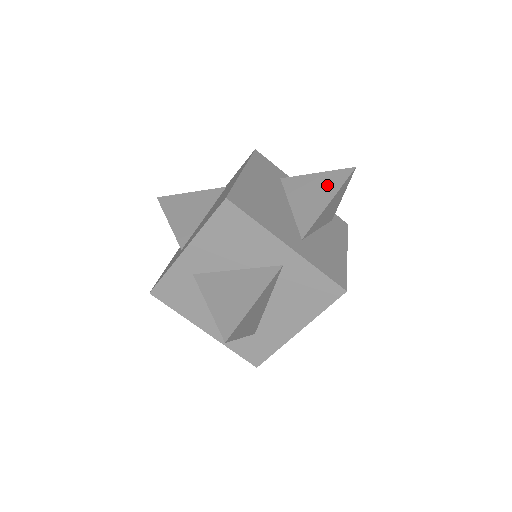
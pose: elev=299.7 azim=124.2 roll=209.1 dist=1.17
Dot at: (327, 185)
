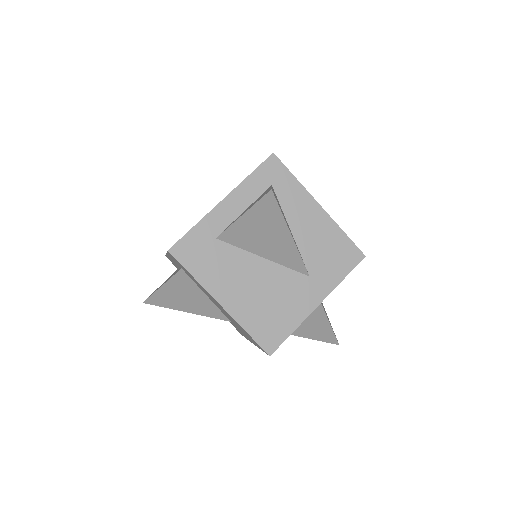
Dot at: (269, 224)
